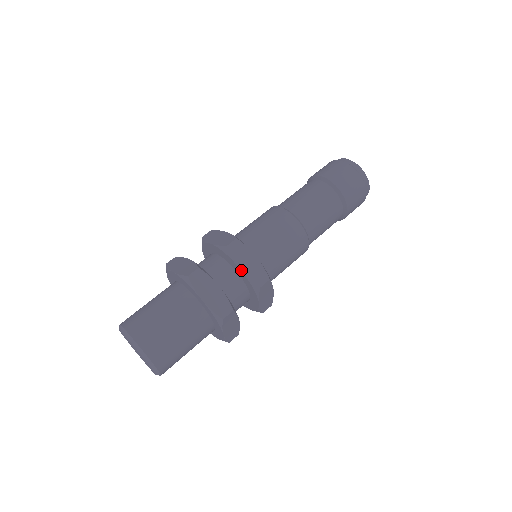
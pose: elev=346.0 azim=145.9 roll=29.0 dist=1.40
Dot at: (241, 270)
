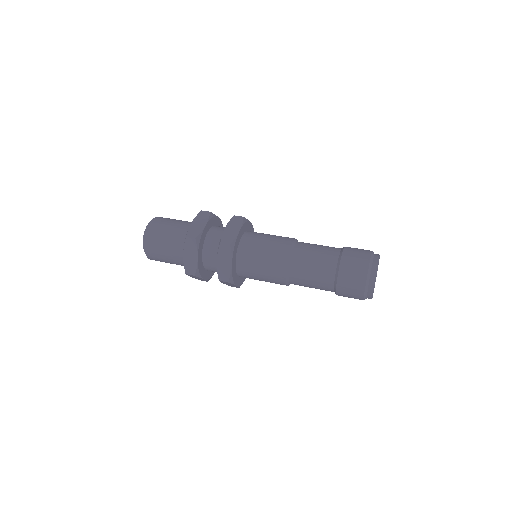
Dot at: (217, 262)
